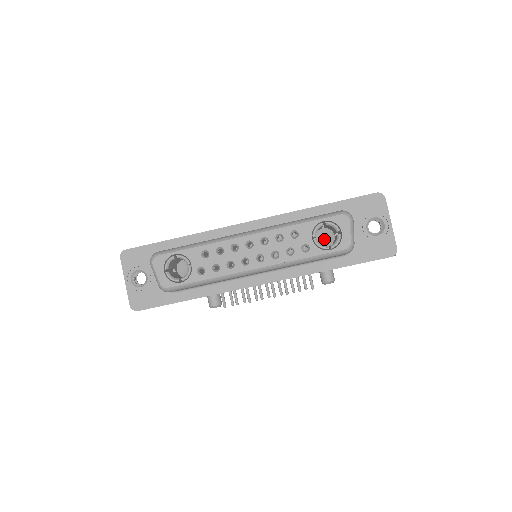
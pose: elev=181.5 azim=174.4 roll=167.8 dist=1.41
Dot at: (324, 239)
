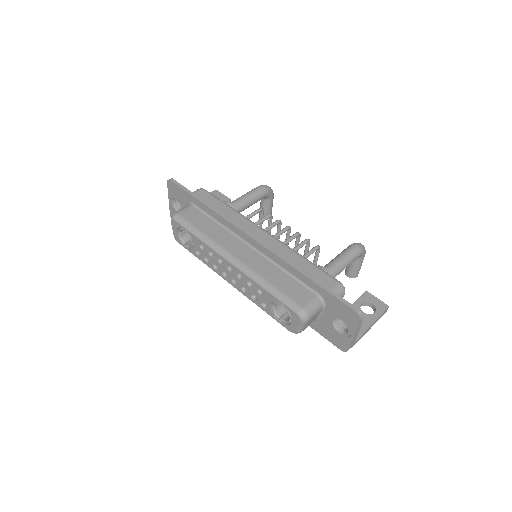
Dot at: occluded
